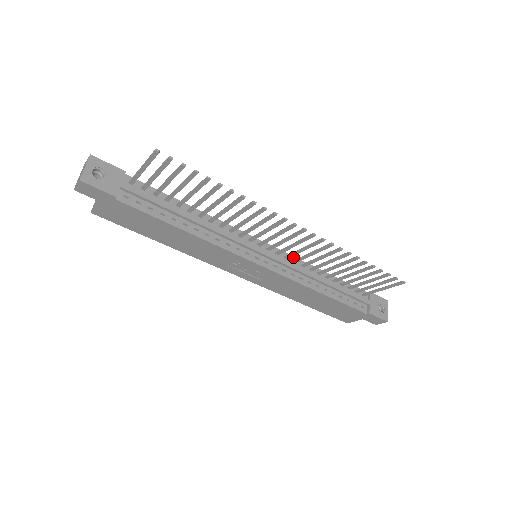
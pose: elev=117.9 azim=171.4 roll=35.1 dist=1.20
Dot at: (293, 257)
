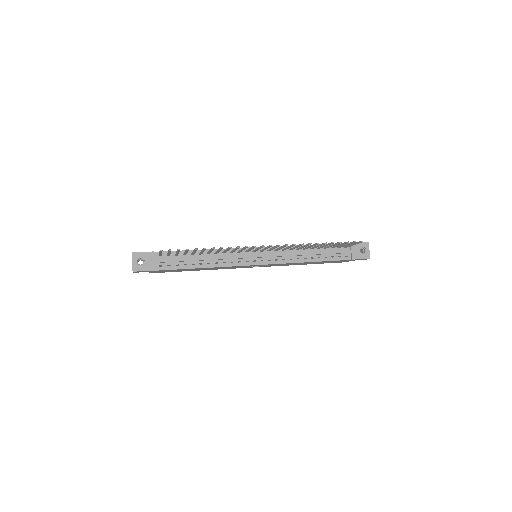
Dot at: occluded
